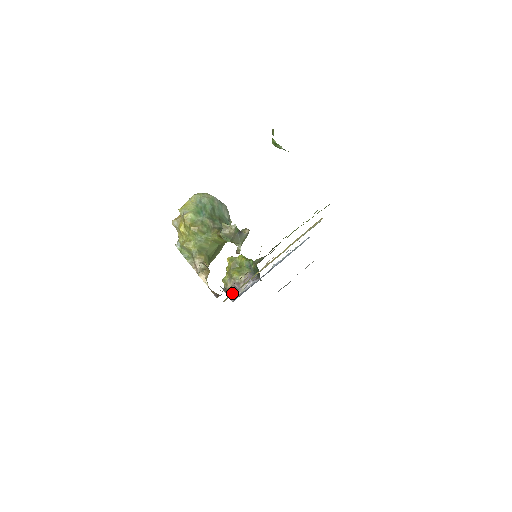
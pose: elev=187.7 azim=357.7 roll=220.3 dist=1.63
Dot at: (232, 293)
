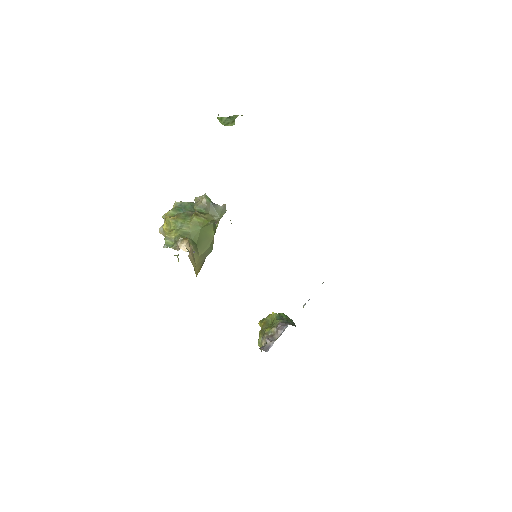
Dot at: occluded
